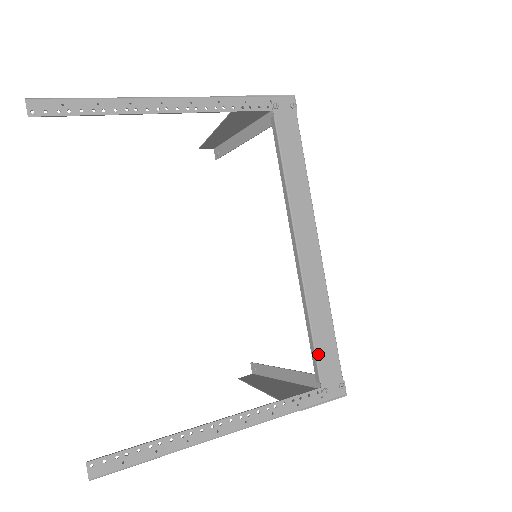
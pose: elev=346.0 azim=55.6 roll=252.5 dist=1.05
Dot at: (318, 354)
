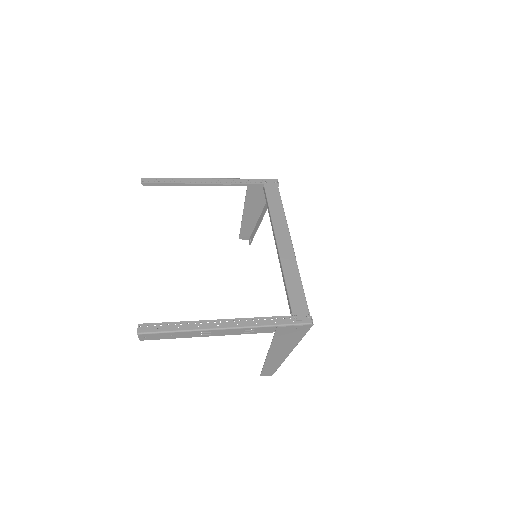
Dot at: (290, 296)
